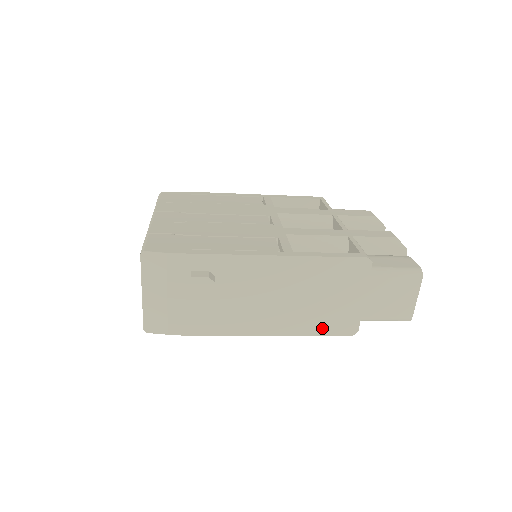
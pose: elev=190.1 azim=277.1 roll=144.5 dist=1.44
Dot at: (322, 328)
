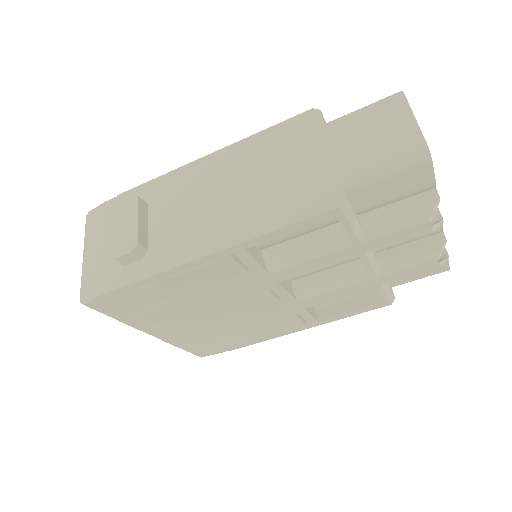
Dot at: (288, 214)
